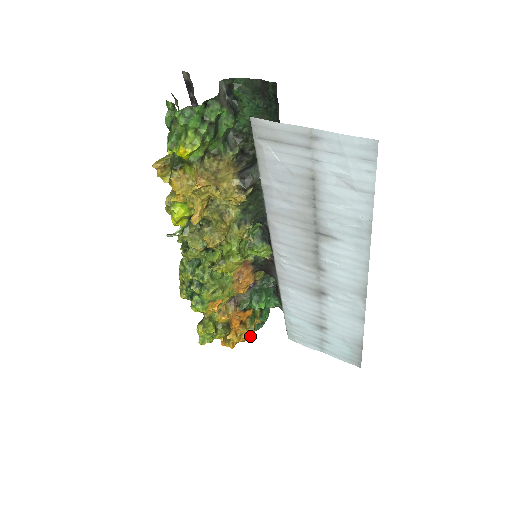
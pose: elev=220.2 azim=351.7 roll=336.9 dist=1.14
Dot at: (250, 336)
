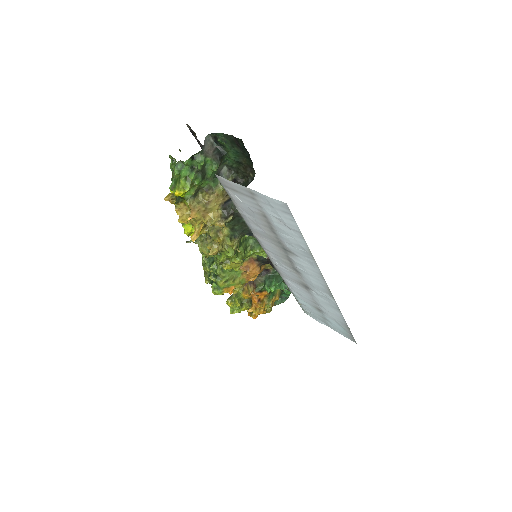
Dot at: (270, 309)
